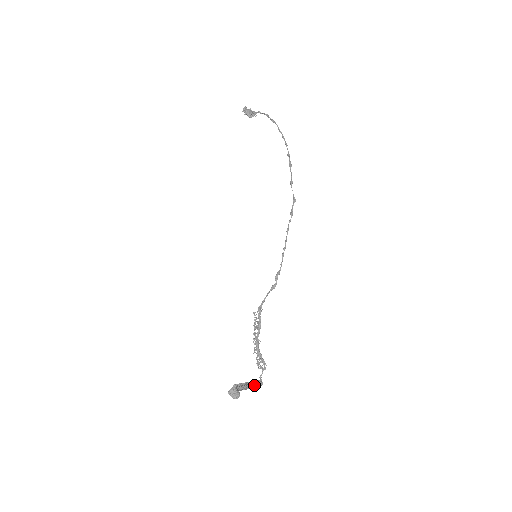
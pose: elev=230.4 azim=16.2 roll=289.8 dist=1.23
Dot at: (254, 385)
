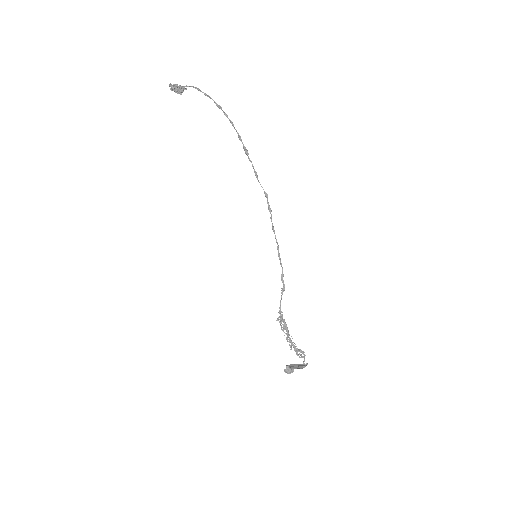
Dot at: occluded
